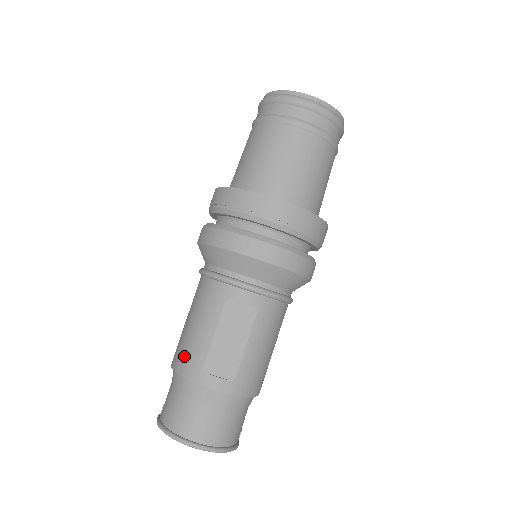
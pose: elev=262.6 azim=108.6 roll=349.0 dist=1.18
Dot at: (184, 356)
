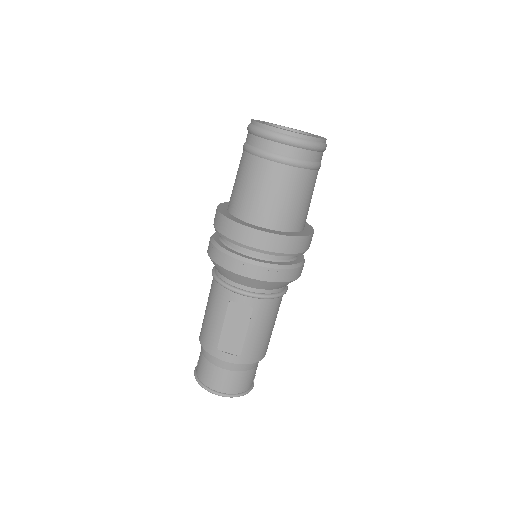
Dot at: (205, 336)
